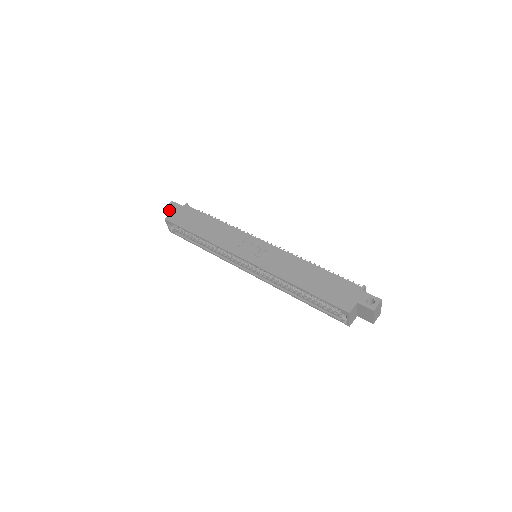
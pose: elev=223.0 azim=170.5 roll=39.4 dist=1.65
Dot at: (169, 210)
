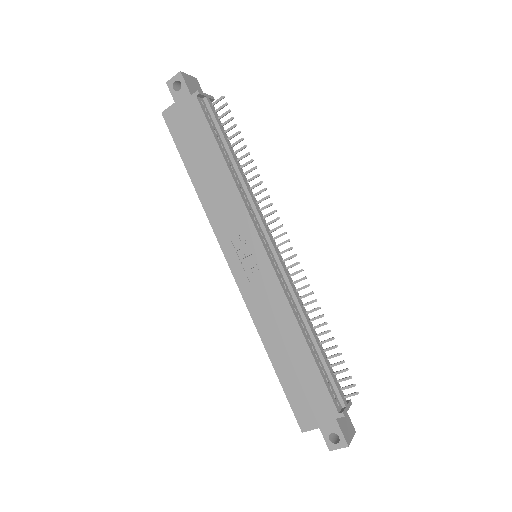
Dot at: (171, 94)
